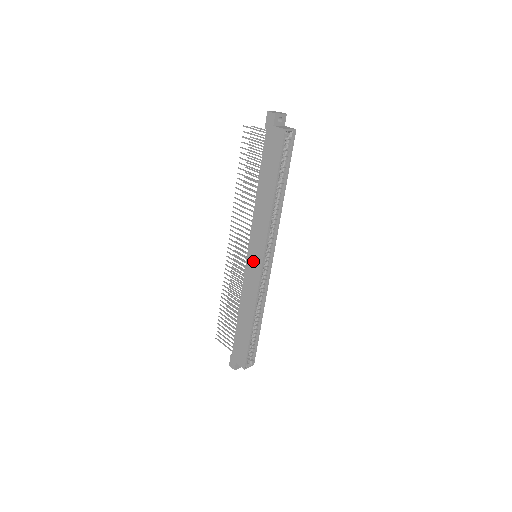
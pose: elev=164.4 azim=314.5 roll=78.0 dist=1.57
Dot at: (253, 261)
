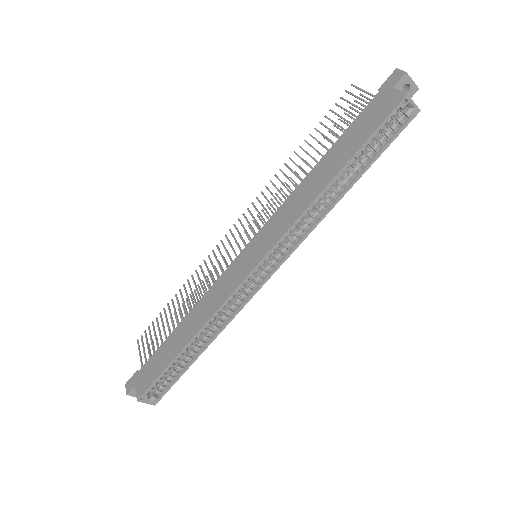
Dot at: (248, 257)
